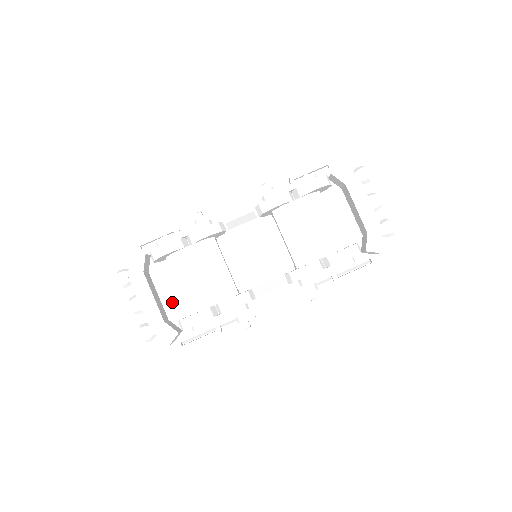
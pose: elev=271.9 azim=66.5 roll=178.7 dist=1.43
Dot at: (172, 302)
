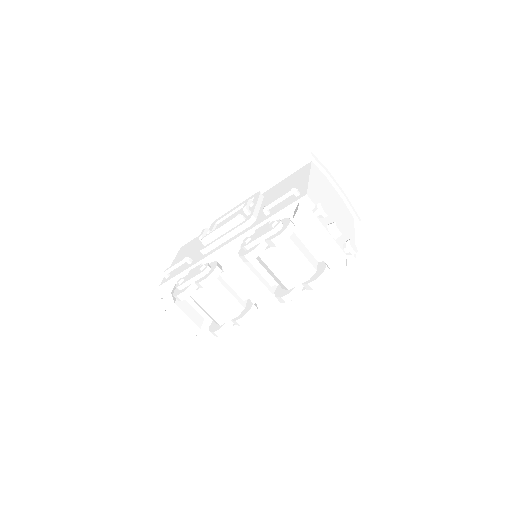
Dot at: occluded
